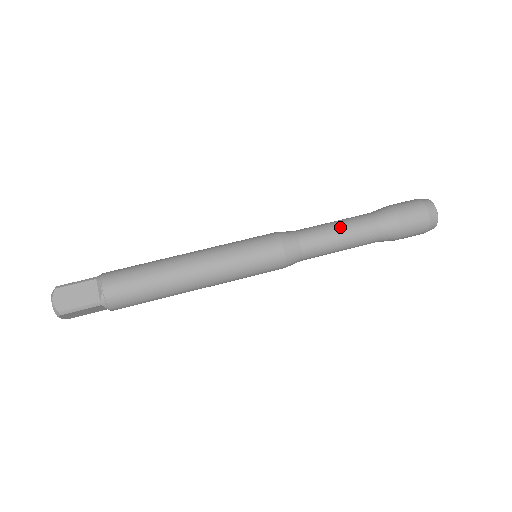
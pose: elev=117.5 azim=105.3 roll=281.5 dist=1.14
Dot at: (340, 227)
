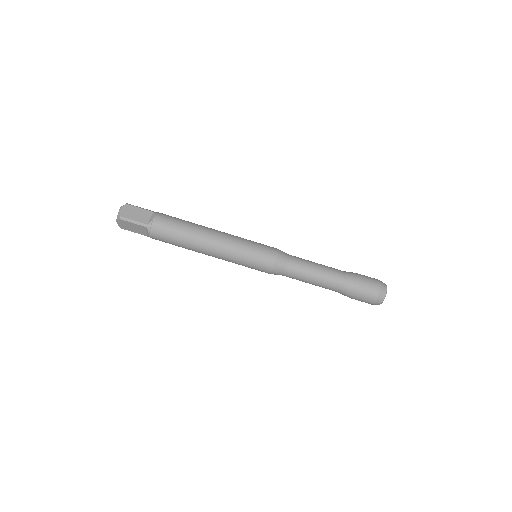
Dot at: (314, 281)
